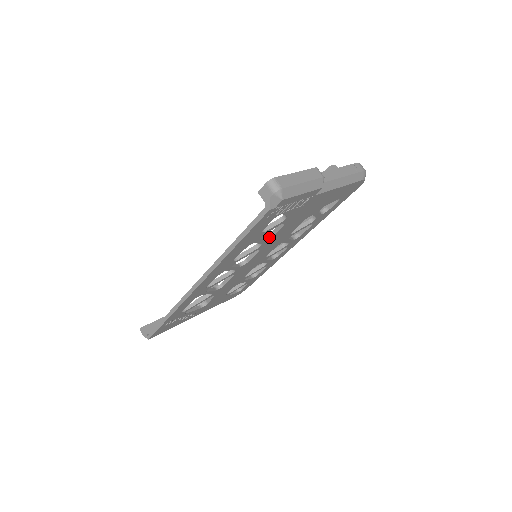
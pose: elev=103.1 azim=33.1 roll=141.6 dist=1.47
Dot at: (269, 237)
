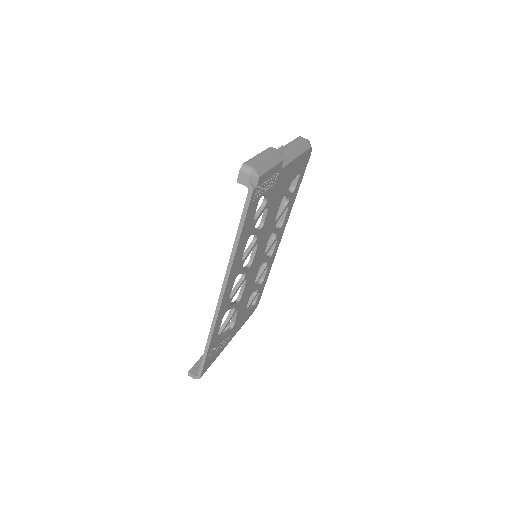
Dot at: (260, 227)
